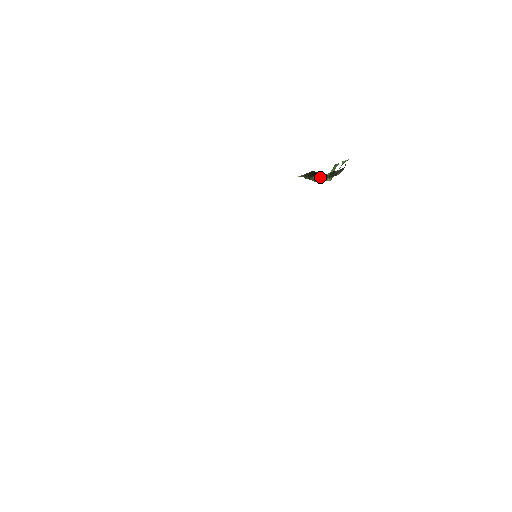
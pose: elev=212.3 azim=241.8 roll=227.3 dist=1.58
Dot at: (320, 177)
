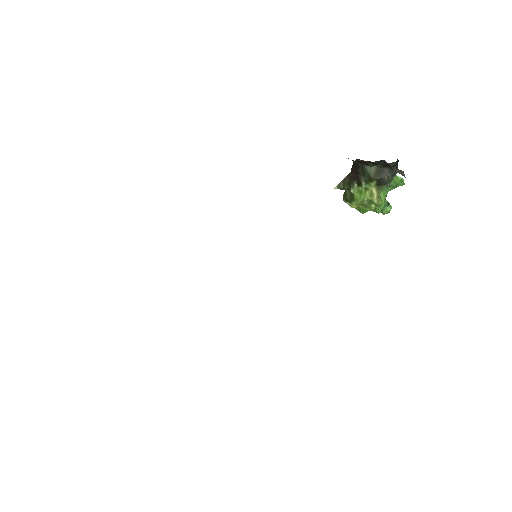
Dot at: (363, 180)
